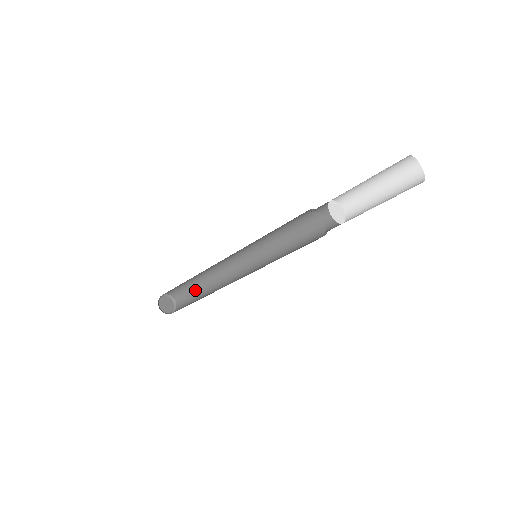
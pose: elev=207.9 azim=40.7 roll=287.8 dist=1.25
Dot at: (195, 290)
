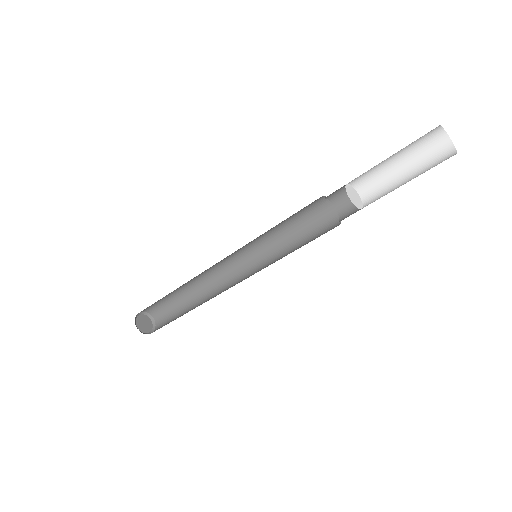
Dot at: (180, 310)
